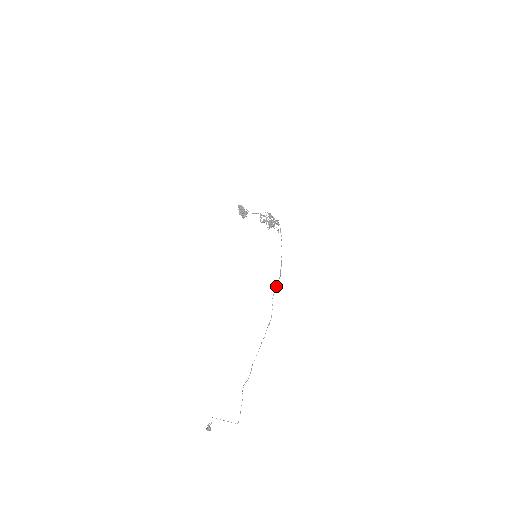
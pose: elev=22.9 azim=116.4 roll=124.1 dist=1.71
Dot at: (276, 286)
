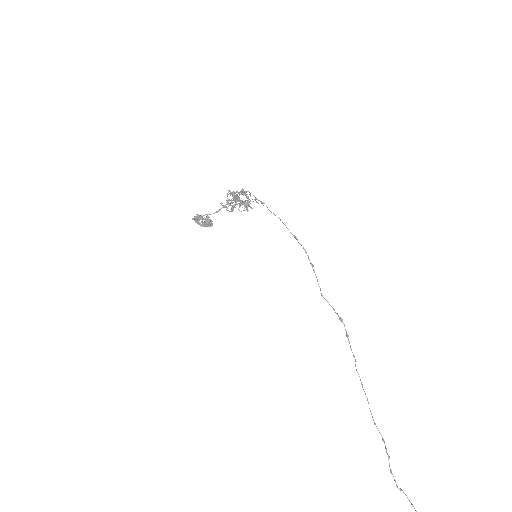
Dot at: occluded
